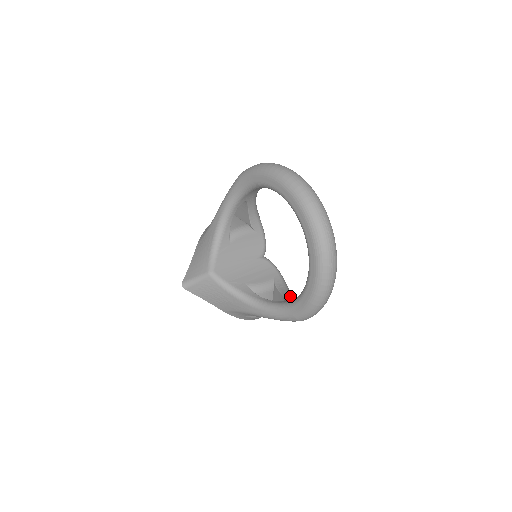
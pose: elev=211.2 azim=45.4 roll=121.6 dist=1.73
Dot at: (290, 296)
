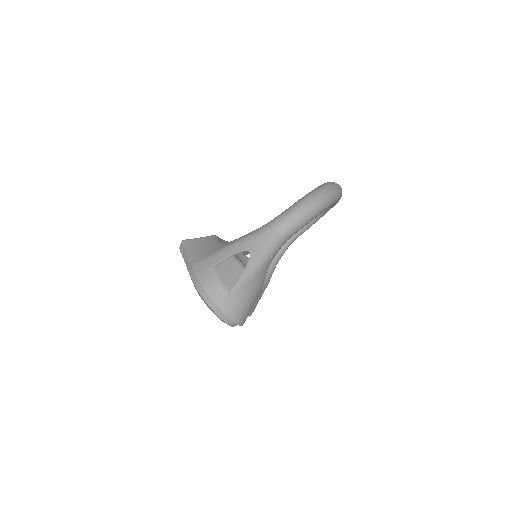
Dot at: occluded
